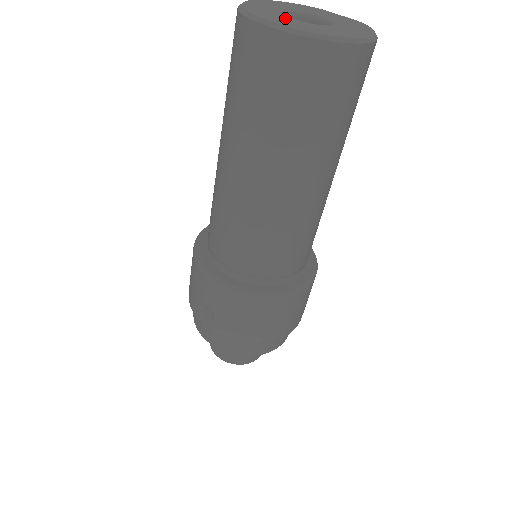
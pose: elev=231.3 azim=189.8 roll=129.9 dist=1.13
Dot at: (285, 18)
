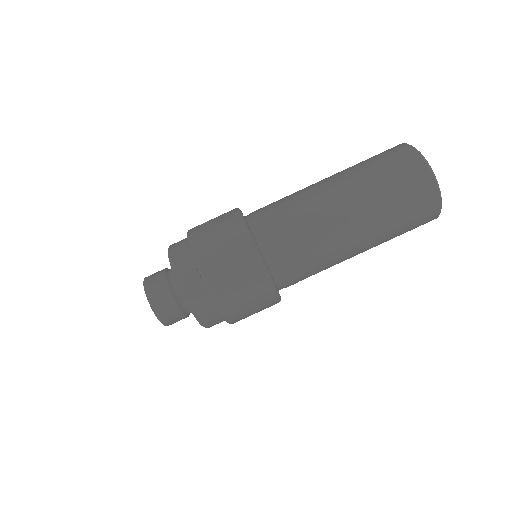
Dot at: occluded
